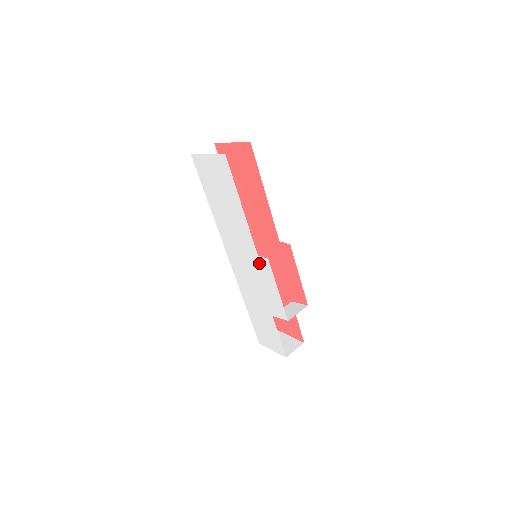
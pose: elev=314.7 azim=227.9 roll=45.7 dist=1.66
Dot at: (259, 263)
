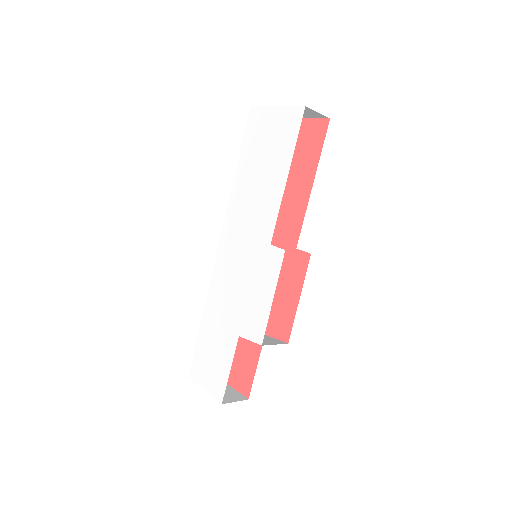
Dot at: (266, 256)
